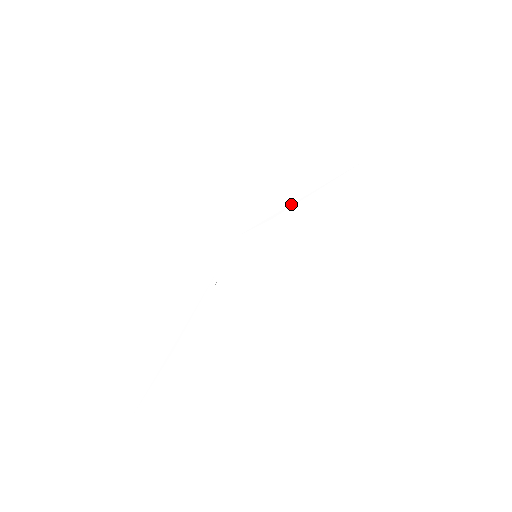
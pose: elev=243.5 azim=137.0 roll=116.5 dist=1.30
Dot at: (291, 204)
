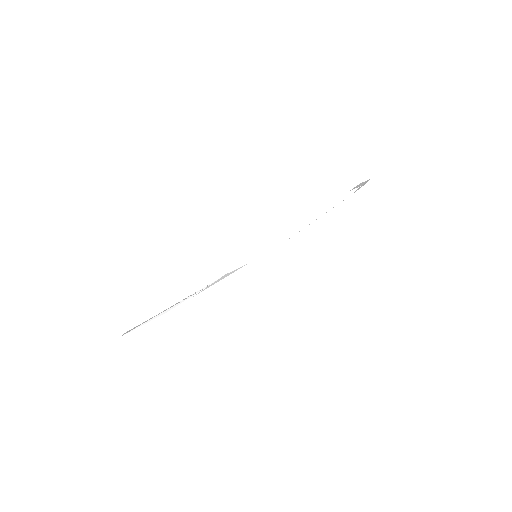
Dot at: (293, 234)
